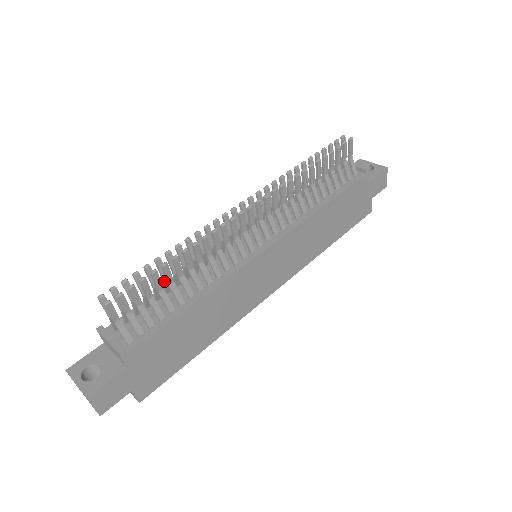
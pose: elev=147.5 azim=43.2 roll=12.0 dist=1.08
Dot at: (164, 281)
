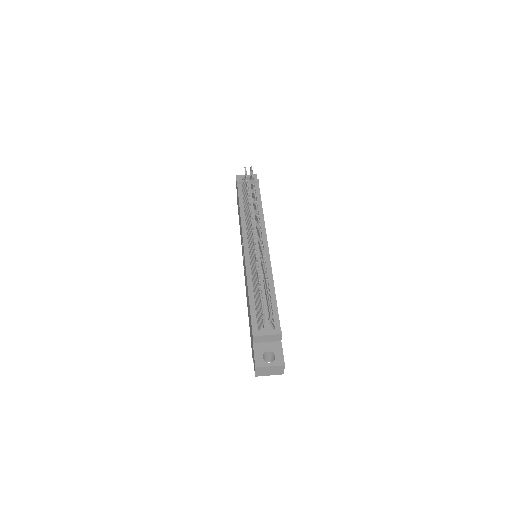
Dot at: occluded
